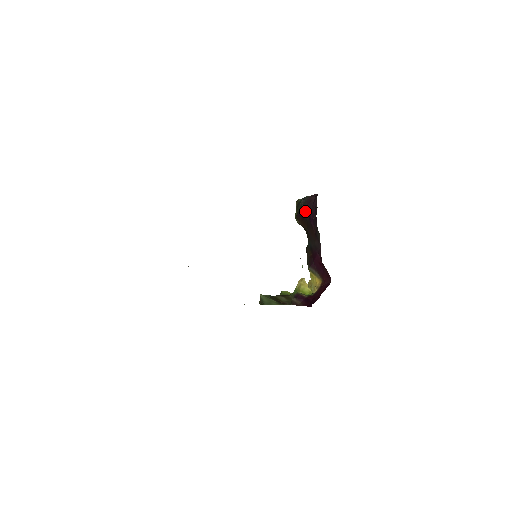
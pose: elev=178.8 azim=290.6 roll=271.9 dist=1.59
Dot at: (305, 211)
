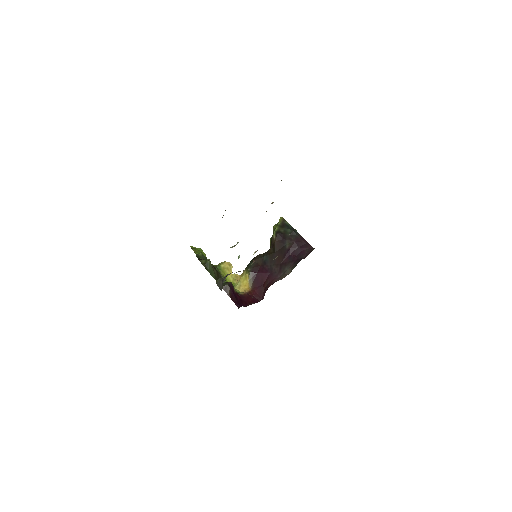
Dot at: (290, 242)
